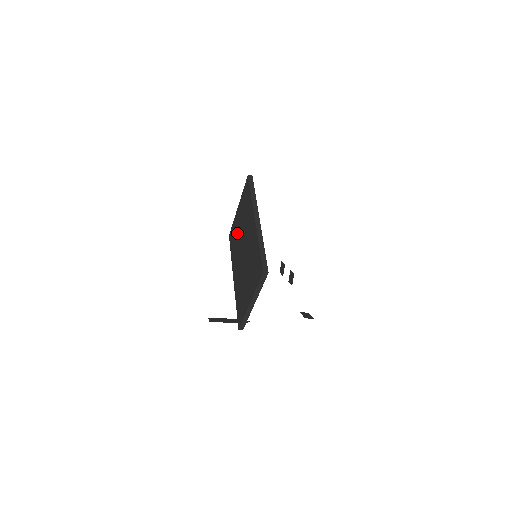
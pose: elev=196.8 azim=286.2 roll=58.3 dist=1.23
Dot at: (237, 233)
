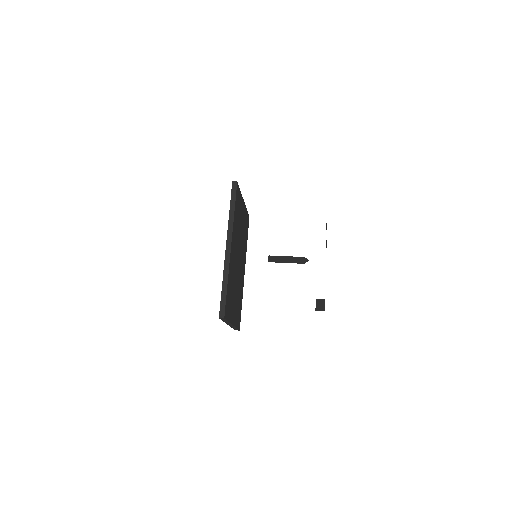
Dot at: occluded
